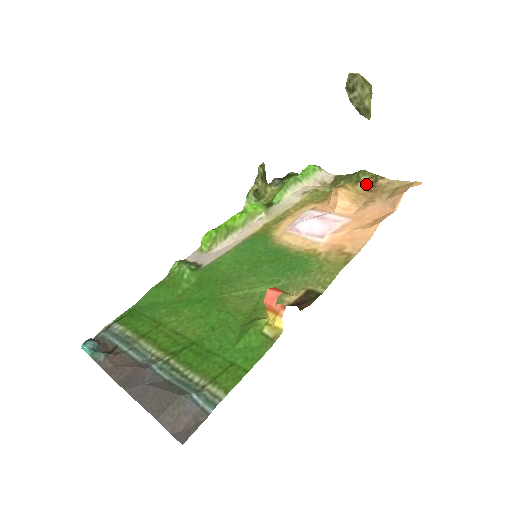
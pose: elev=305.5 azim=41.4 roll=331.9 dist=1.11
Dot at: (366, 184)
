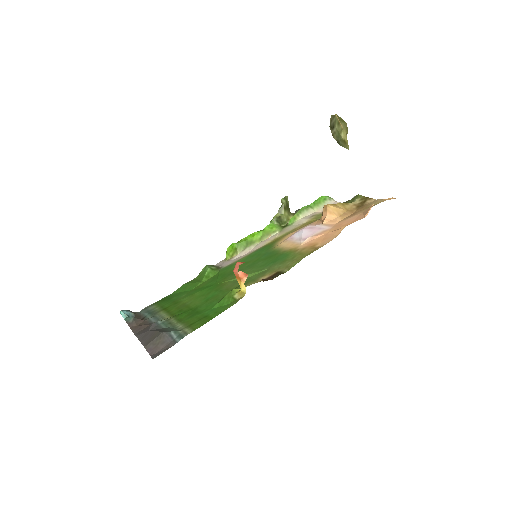
Dot at: (356, 204)
